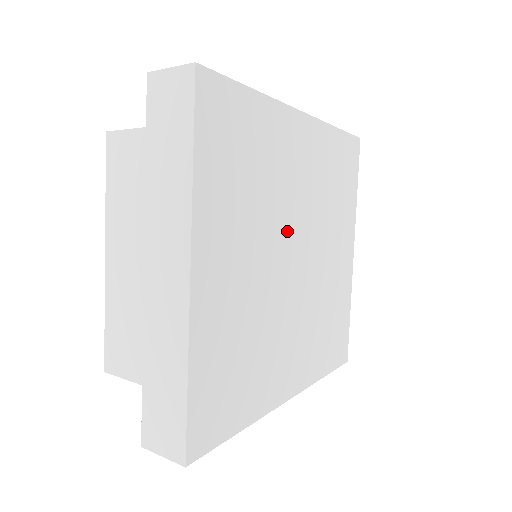
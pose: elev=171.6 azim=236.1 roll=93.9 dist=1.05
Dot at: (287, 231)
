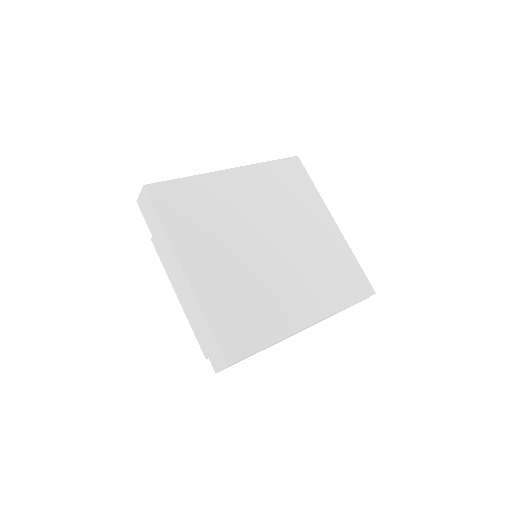
Dot at: (251, 231)
